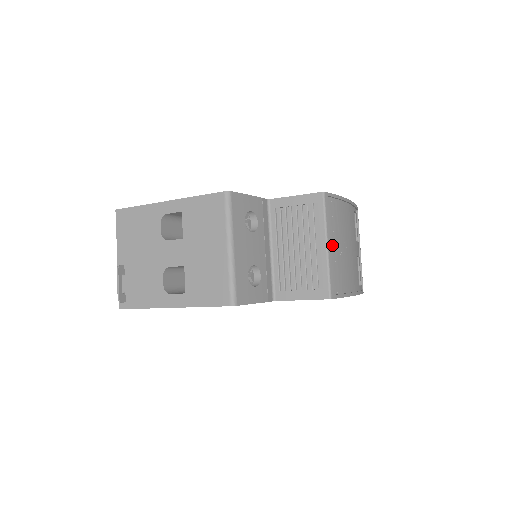
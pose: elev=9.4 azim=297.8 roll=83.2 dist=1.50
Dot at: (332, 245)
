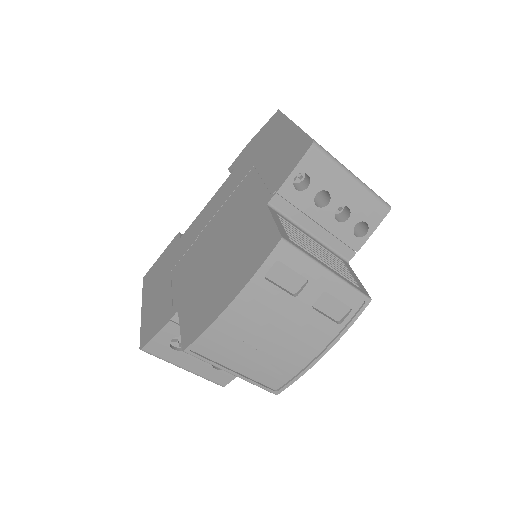
Dot at: (241, 365)
